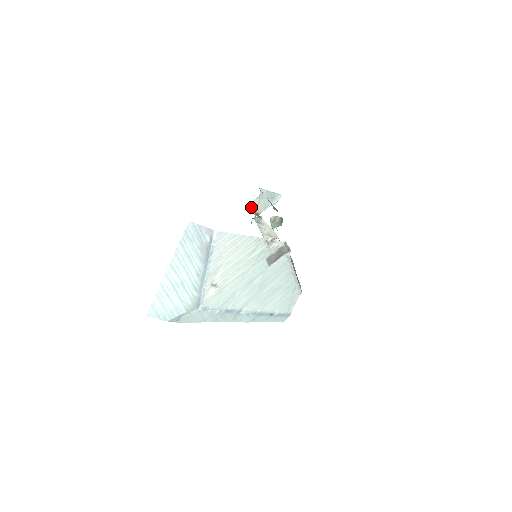
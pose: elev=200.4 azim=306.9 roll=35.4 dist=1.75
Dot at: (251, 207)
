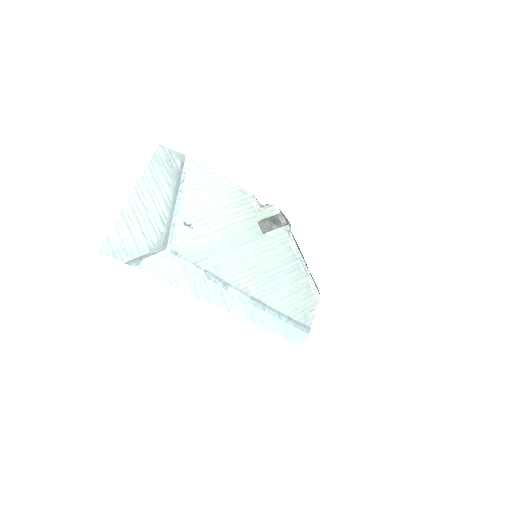
Dot at: occluded
